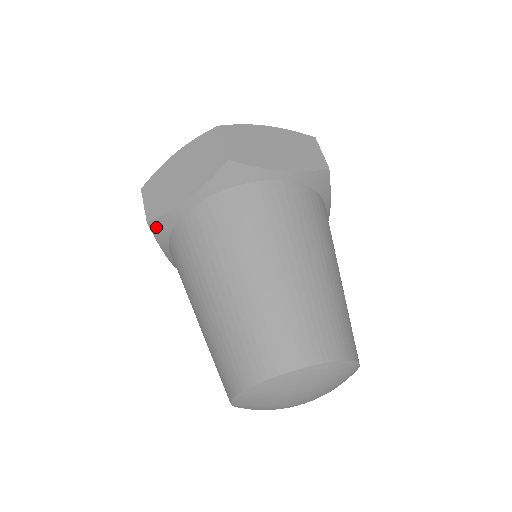
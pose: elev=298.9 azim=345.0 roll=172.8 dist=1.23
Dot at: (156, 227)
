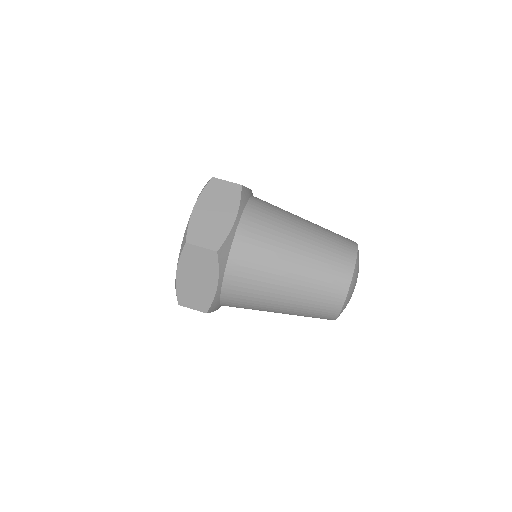
Dot at: (212, 309)
